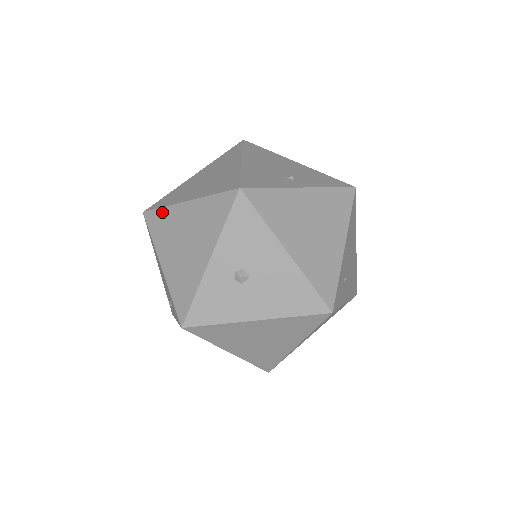
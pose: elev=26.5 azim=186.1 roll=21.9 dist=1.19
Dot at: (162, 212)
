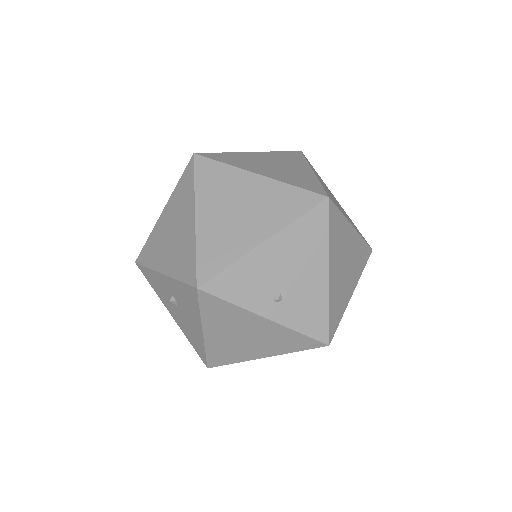
Dot at: (191, 185)
